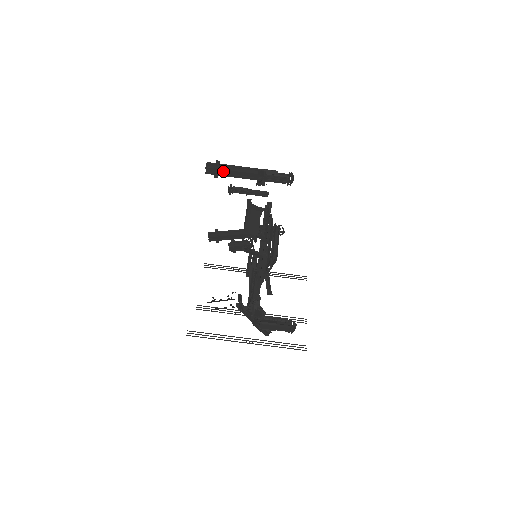
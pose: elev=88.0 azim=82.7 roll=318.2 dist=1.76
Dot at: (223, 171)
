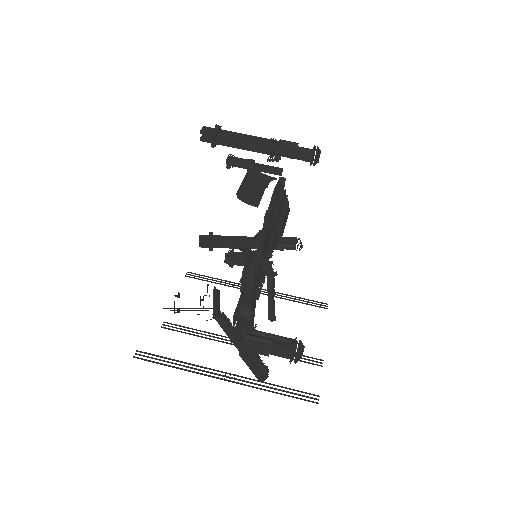
Dot at: (223, 138)
